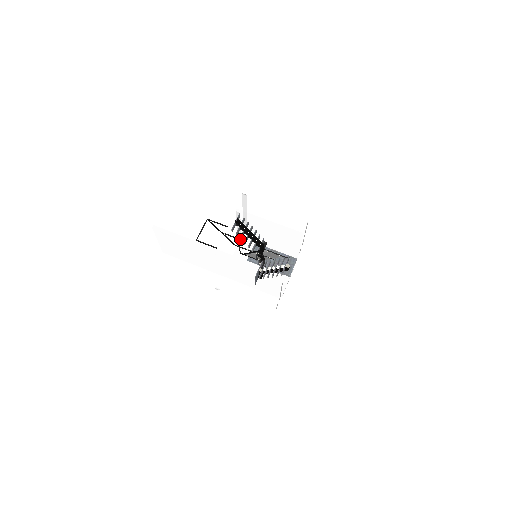
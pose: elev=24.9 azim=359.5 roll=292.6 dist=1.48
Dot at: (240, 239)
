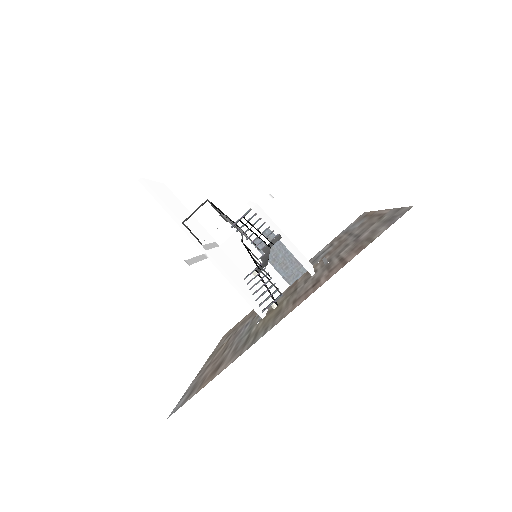
Dot at: (241, 235)
